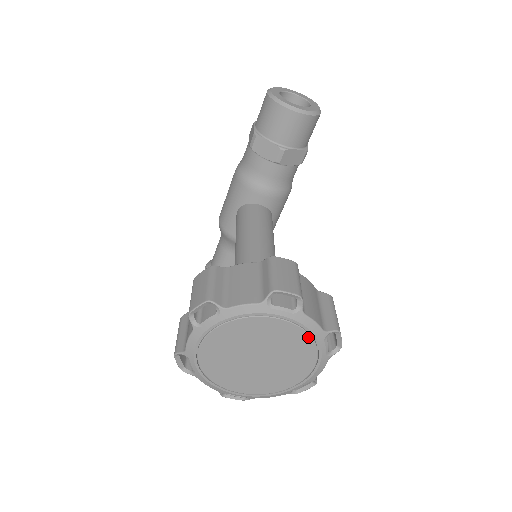
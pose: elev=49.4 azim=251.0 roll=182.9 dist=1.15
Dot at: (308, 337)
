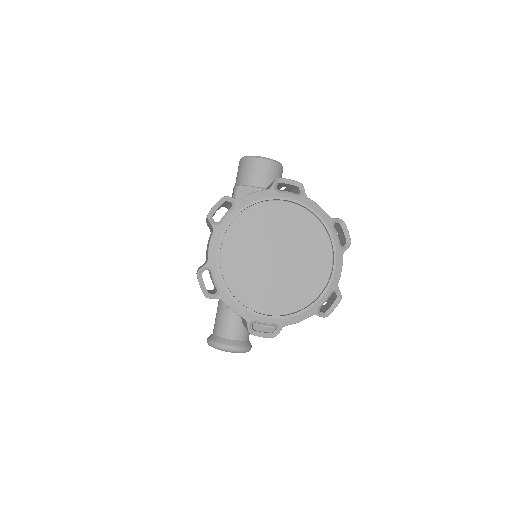
Dot at: (317, 222)
